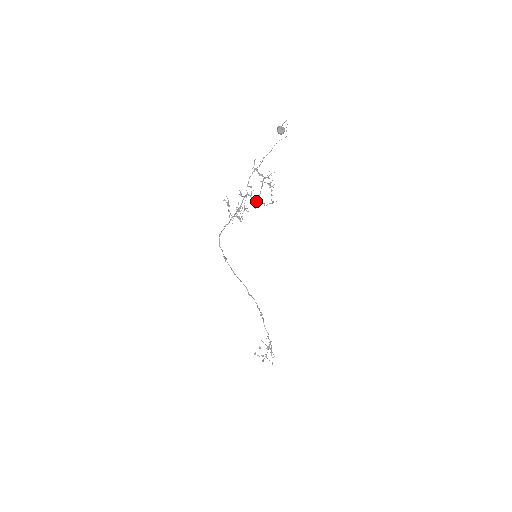
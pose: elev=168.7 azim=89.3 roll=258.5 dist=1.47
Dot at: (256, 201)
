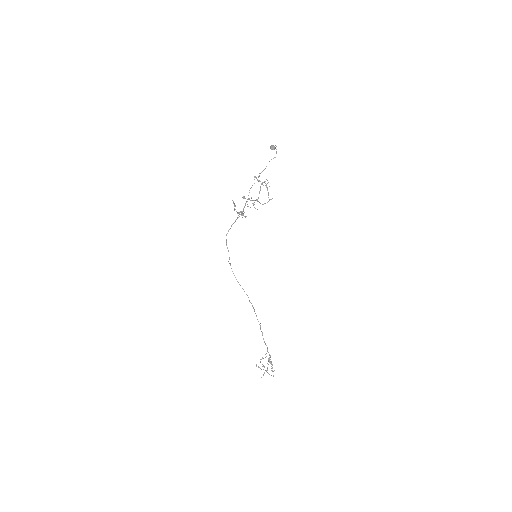
Dot at: occluded
